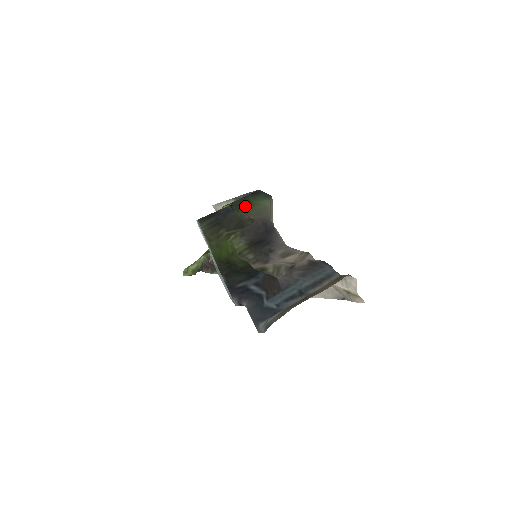
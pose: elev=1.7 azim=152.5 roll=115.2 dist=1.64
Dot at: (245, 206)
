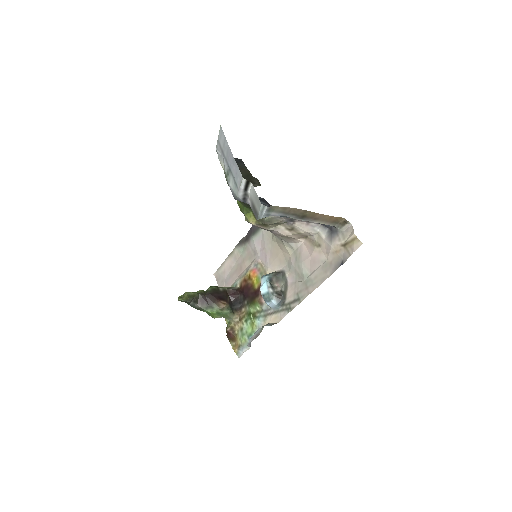
Dot at: occluded
